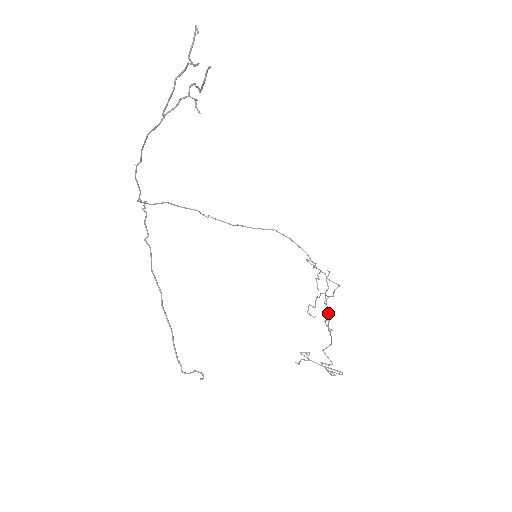
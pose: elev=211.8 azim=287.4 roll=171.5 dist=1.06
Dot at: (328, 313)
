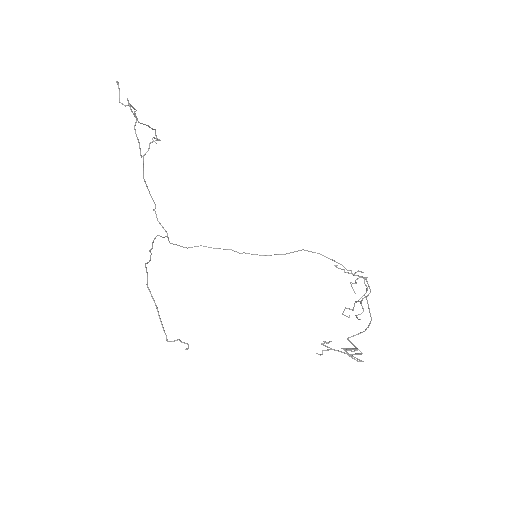
Dot at: (370, 313)
